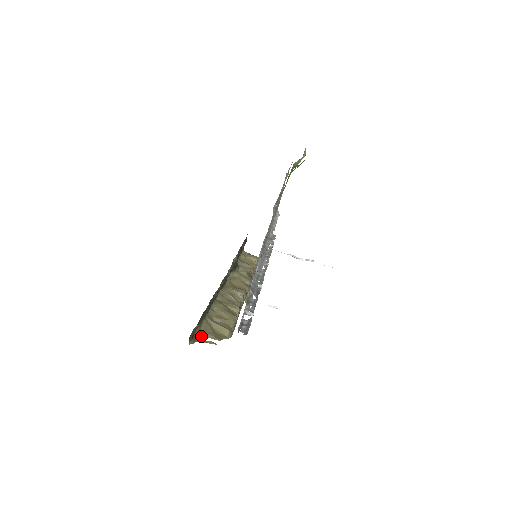
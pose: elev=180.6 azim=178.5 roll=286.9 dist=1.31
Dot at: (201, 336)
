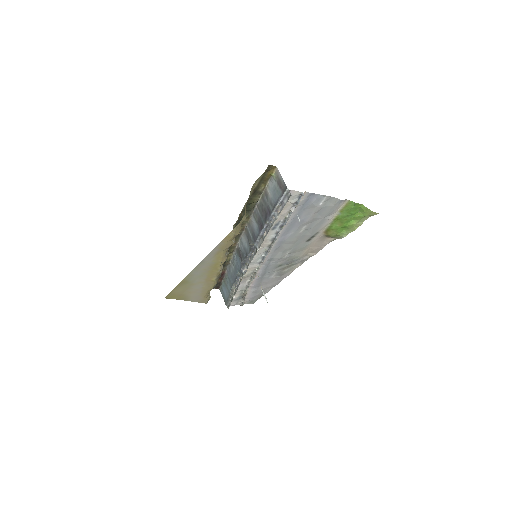
Dot at: (252, 188)
